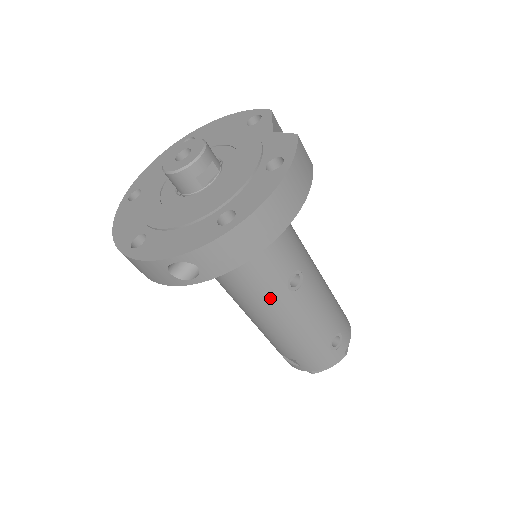
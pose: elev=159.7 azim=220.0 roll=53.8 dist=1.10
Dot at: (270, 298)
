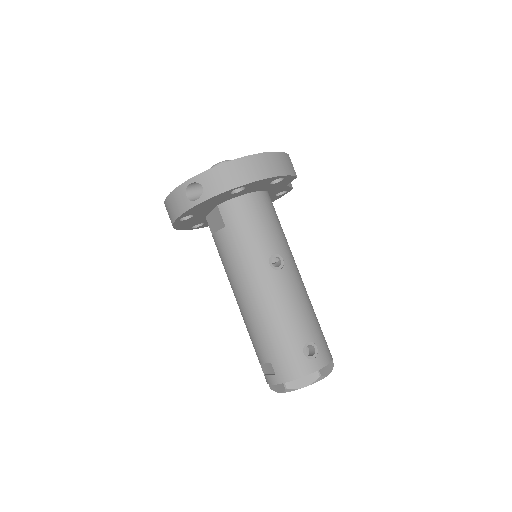
Dot at: (254, 268)
